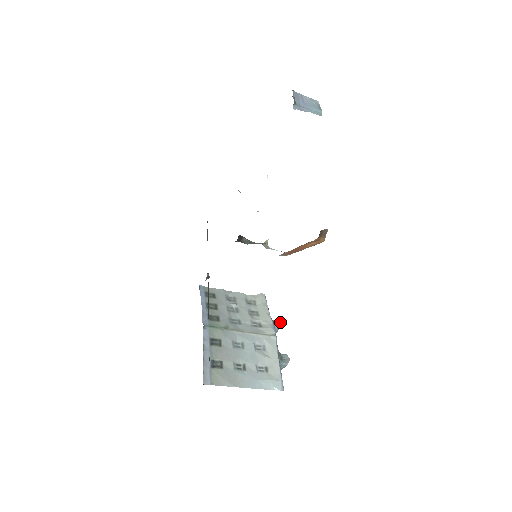
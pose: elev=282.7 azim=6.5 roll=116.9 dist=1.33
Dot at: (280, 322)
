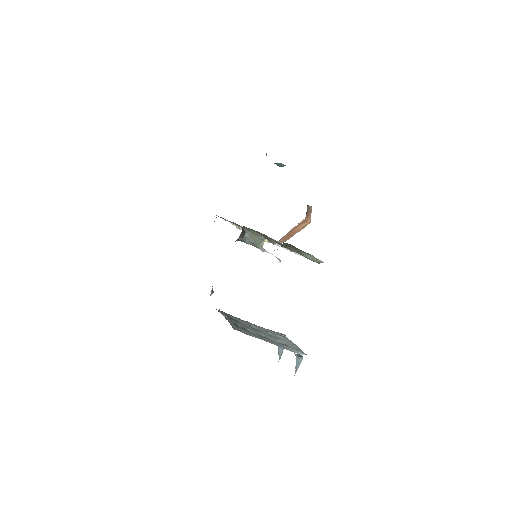
Dot at: occluded
